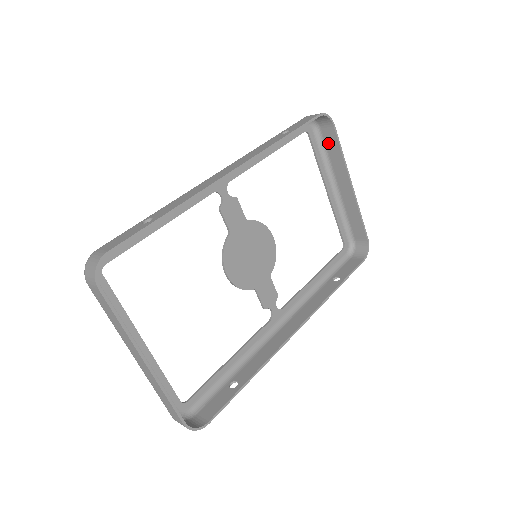
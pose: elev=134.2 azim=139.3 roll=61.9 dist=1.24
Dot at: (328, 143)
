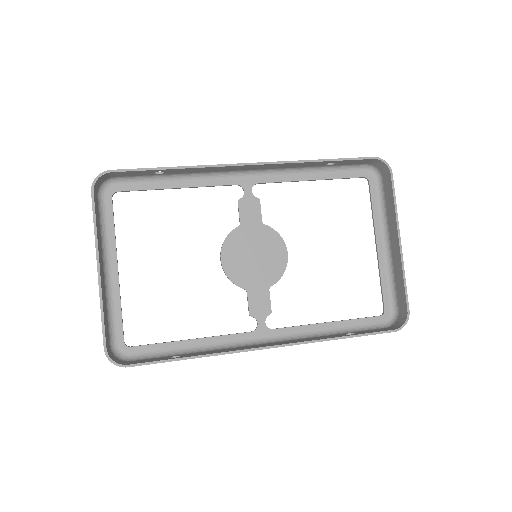
Dot at: (386, 194)
